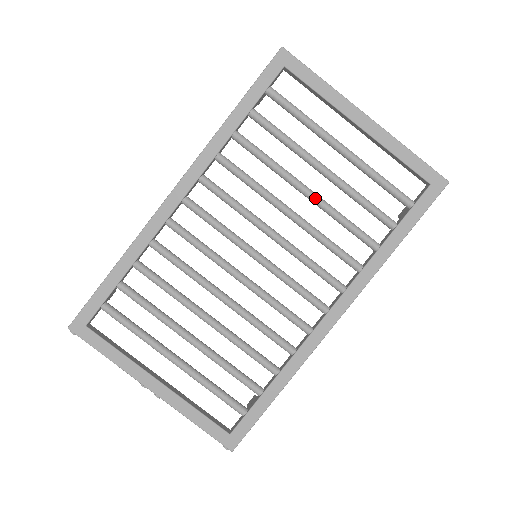
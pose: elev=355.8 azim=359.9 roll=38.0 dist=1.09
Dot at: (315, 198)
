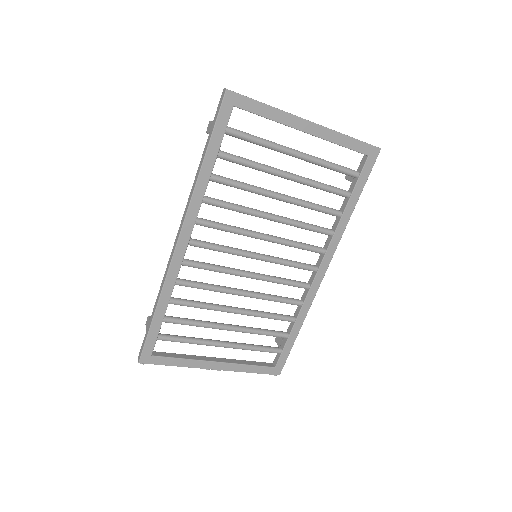
Dot at: (288, 200)
